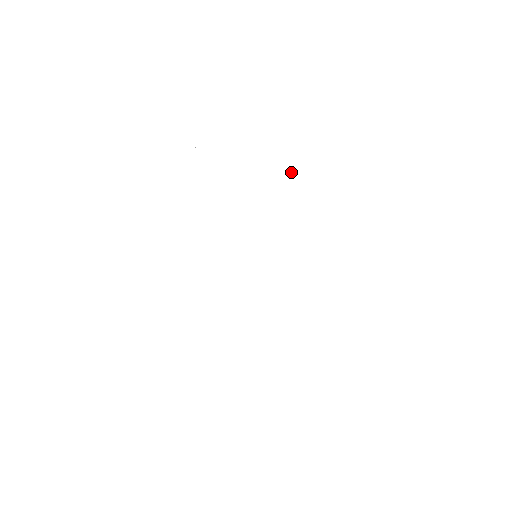
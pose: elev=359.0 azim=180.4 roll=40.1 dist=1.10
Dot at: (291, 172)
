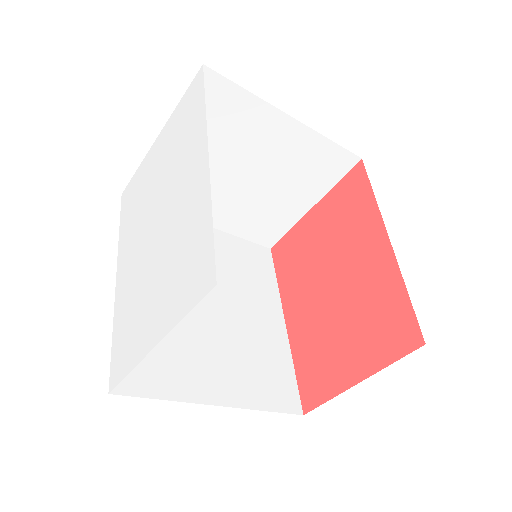
Dot at: (154, 166)
